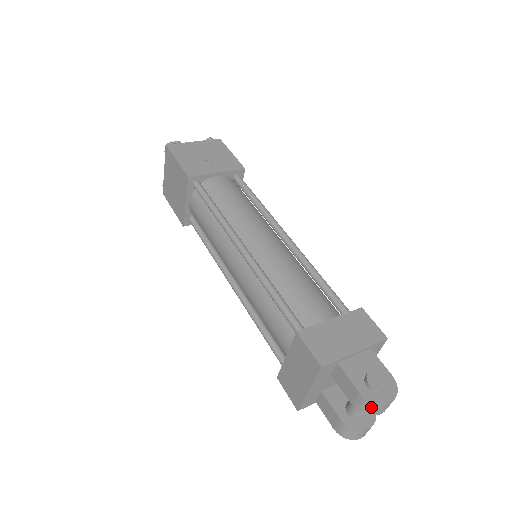
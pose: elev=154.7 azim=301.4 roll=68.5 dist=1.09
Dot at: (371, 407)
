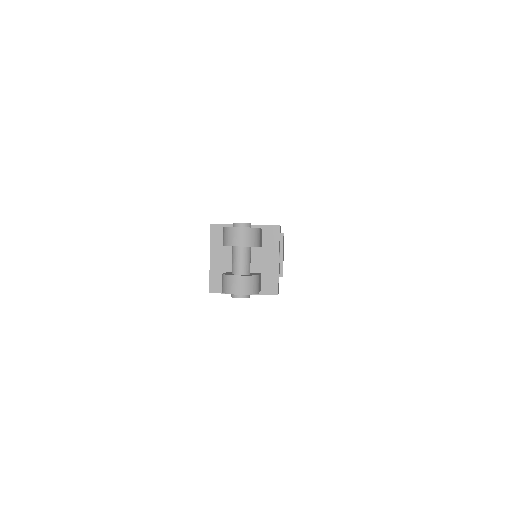
Dot at: (227, 234)
